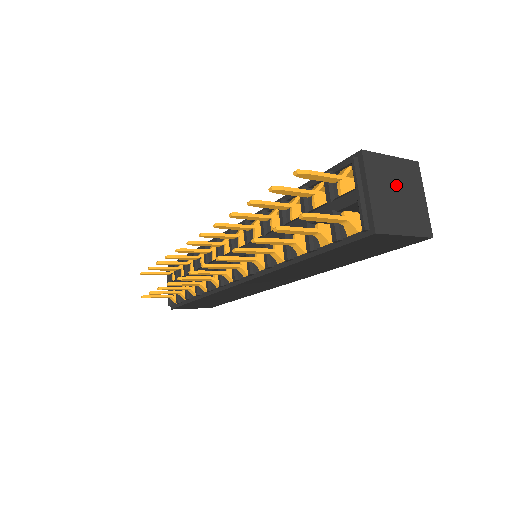
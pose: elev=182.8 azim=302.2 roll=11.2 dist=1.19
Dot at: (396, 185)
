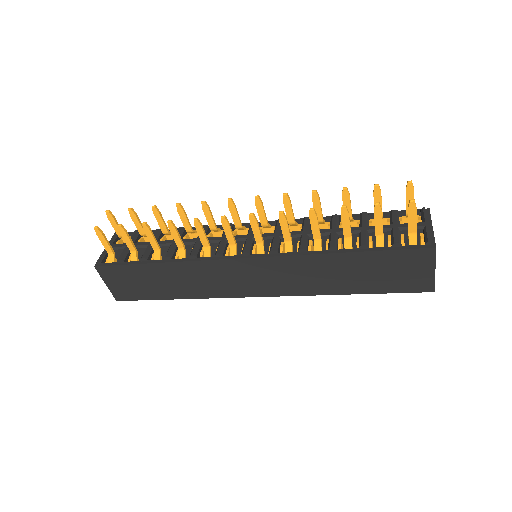
Dot at: occluded
